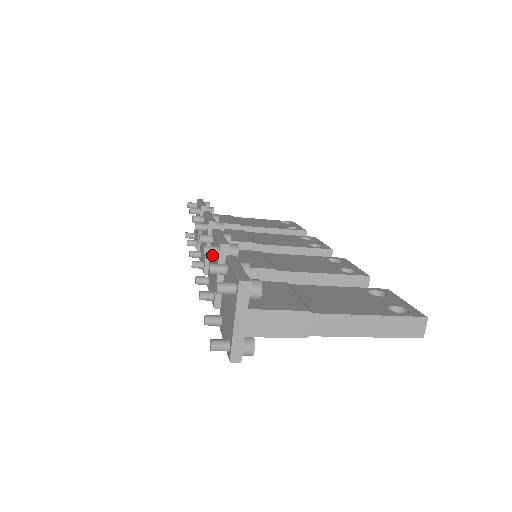
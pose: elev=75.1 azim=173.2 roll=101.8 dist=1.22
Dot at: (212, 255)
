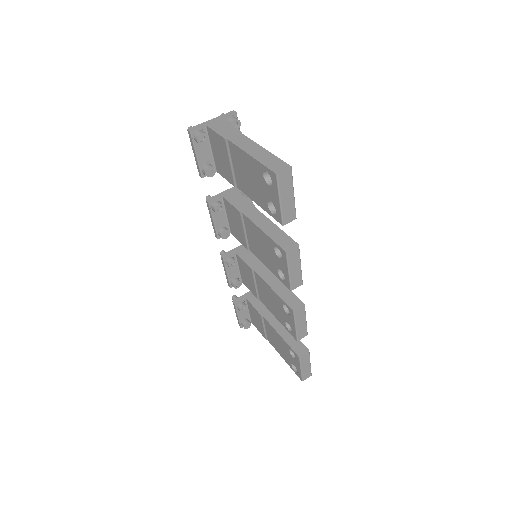
Dot at: occluded
